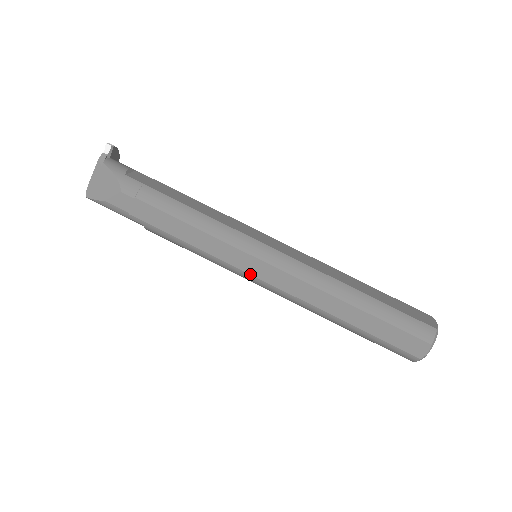
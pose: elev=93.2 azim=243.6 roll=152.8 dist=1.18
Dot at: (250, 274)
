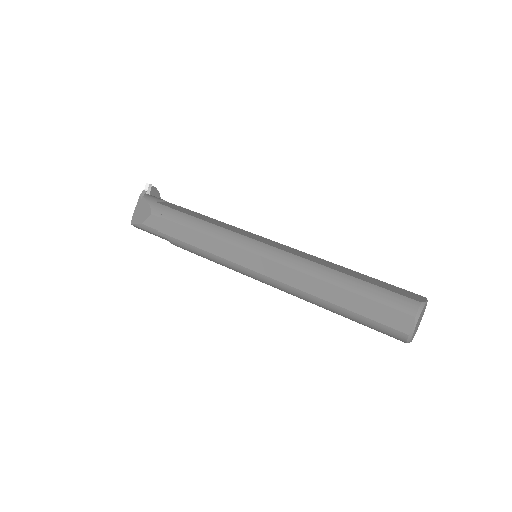
Dot at: (246, 267)
